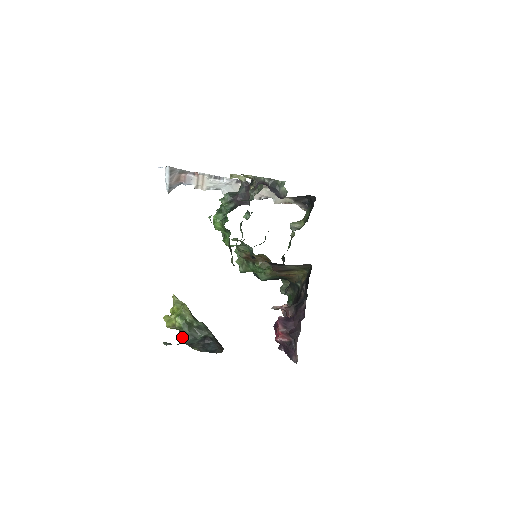
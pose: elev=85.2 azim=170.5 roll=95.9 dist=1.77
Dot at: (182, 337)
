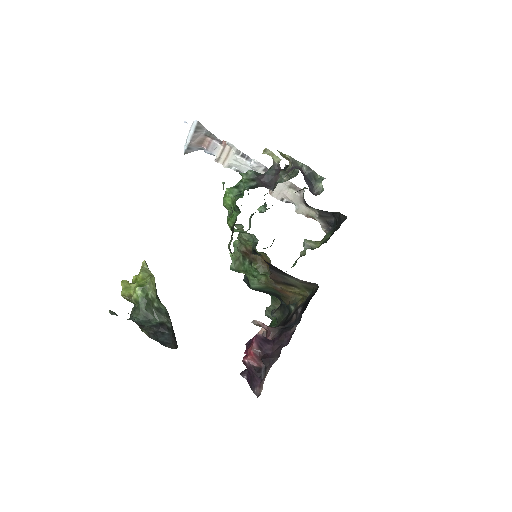
Dot at: (134, 313)
